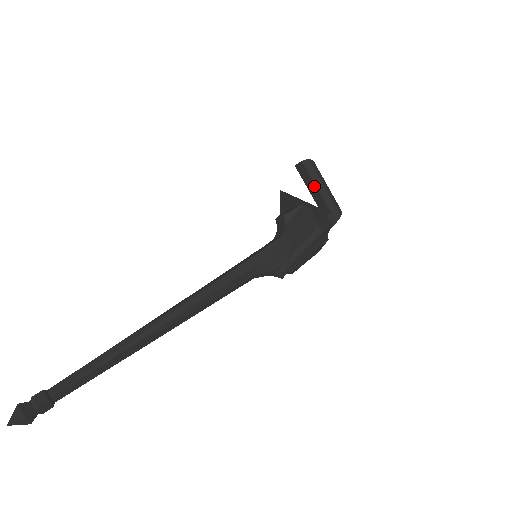
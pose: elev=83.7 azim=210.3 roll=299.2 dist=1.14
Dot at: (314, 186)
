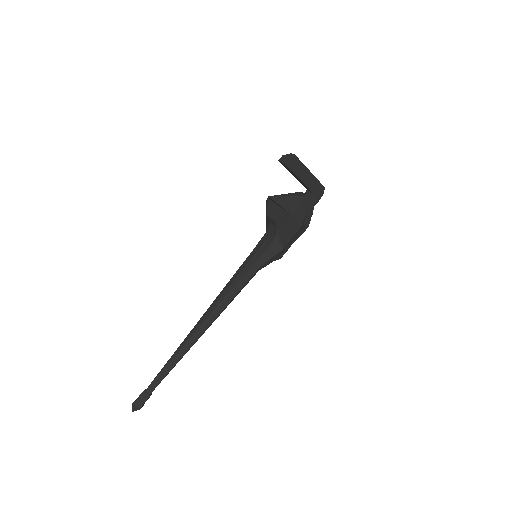
Dot at: (299, 179)
